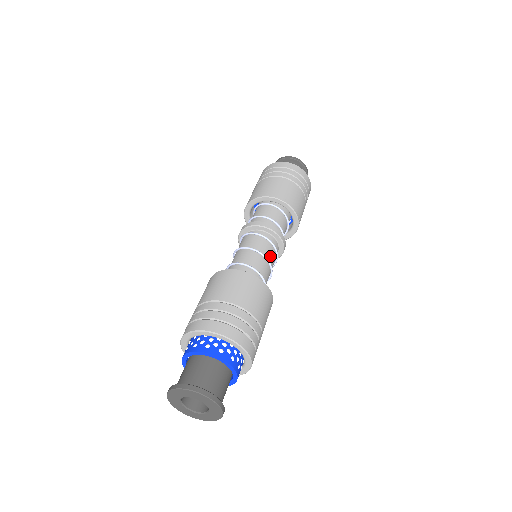
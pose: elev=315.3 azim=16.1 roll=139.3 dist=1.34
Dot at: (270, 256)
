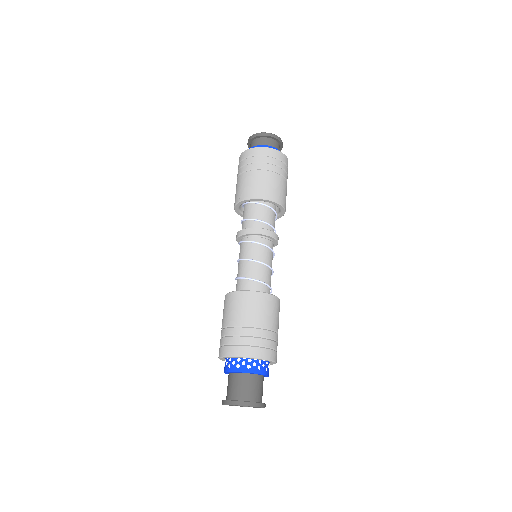
Dot at: (266, 258)
